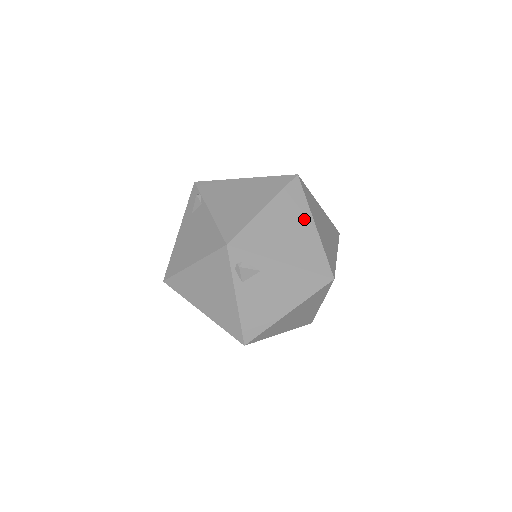
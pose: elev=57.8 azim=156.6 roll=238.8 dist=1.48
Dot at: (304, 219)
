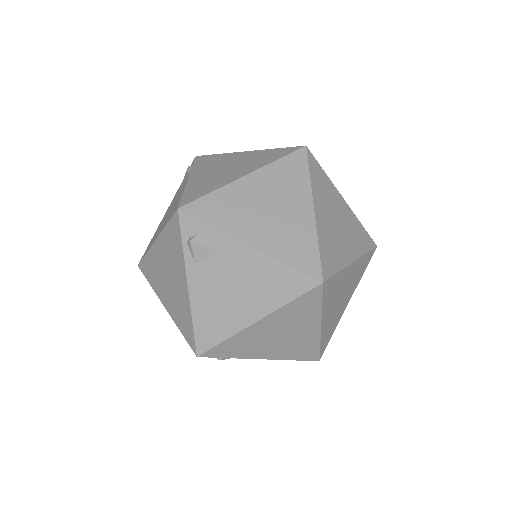
Dot at: (299, 198)
